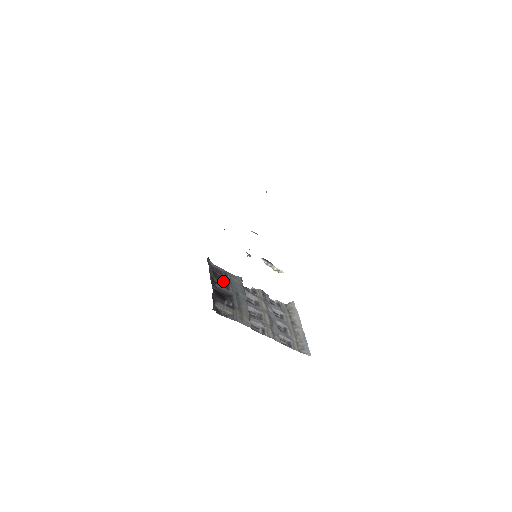
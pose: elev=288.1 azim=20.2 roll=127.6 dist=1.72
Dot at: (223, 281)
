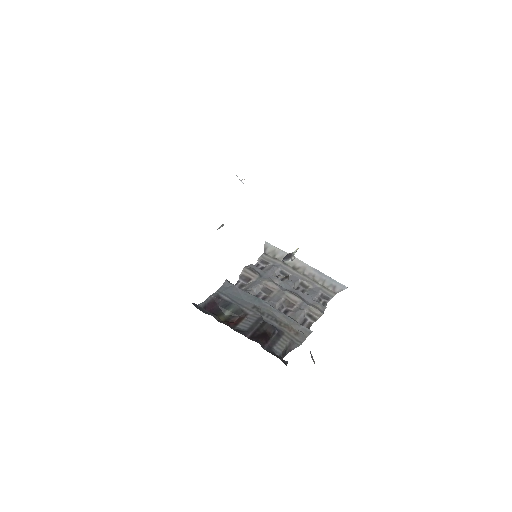
Dot at: (228, 310)
